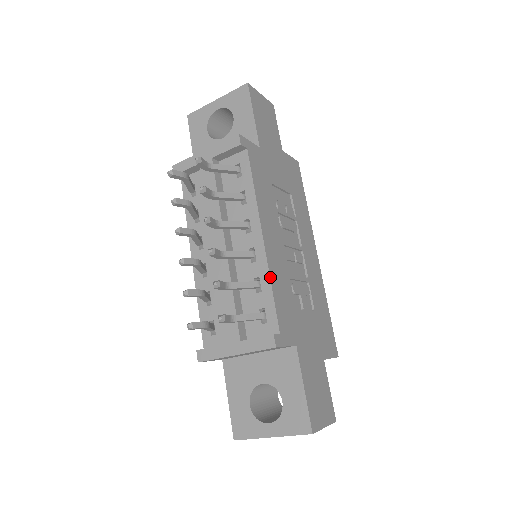
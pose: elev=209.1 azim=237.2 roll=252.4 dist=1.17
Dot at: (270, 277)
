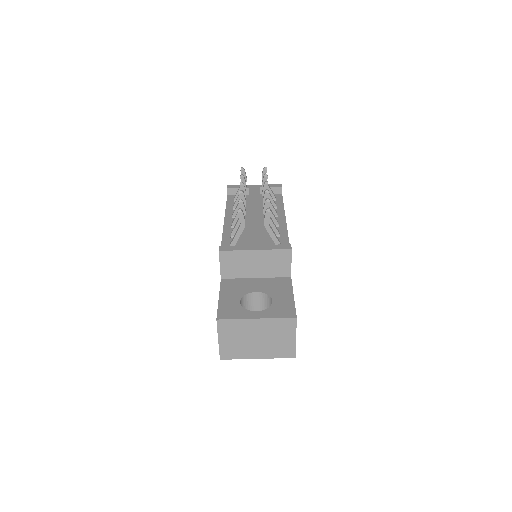
Dot at: occluded
